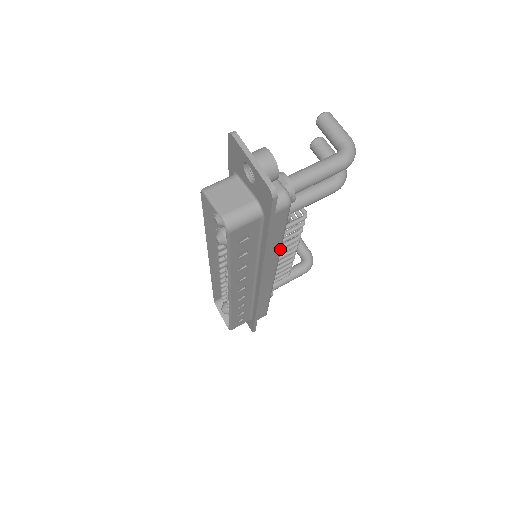
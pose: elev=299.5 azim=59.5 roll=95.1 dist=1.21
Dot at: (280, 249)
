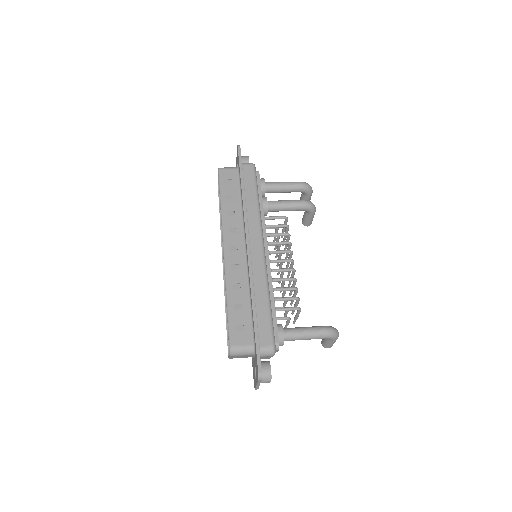
Dot at: (258, 208)
